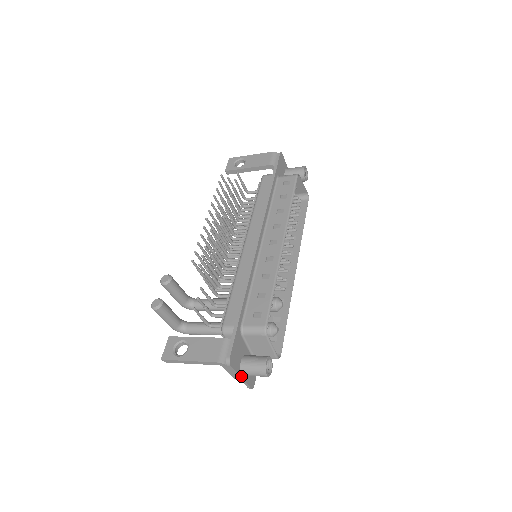
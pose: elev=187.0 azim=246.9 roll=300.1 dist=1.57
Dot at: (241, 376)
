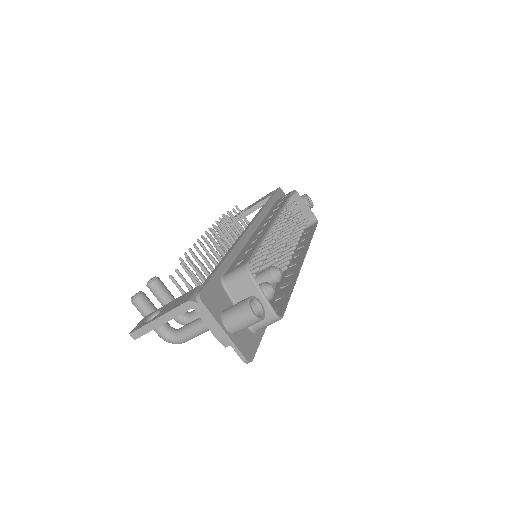
Dot at: (224, 329)
